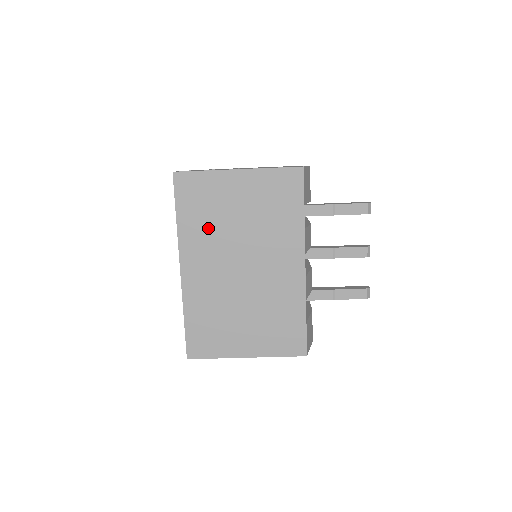
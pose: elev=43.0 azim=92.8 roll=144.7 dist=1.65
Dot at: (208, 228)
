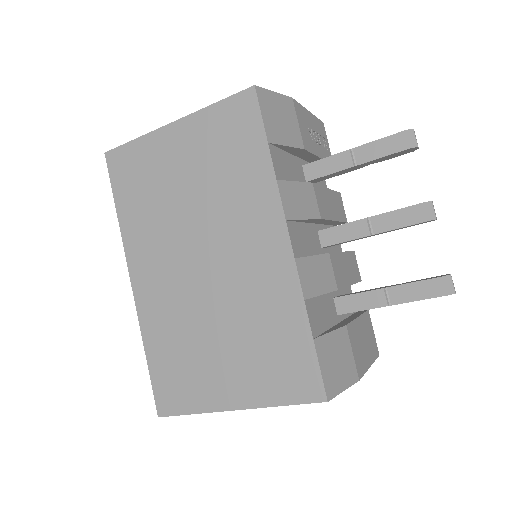
Dot at: (152, 215)
